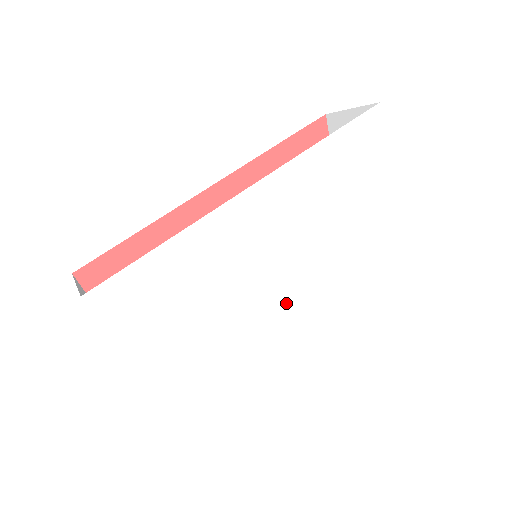
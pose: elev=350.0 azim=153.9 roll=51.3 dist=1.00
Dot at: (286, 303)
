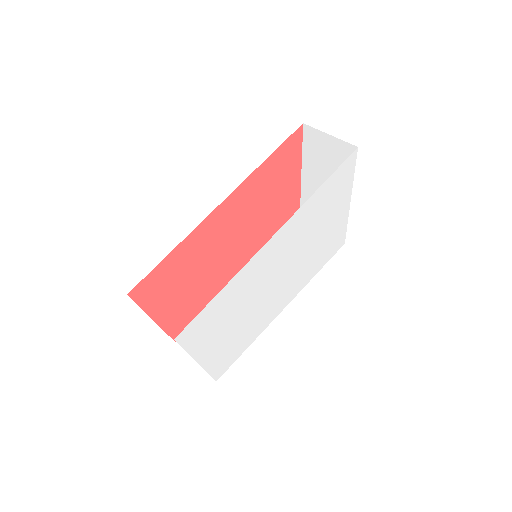
Dot at: (281, 292)
